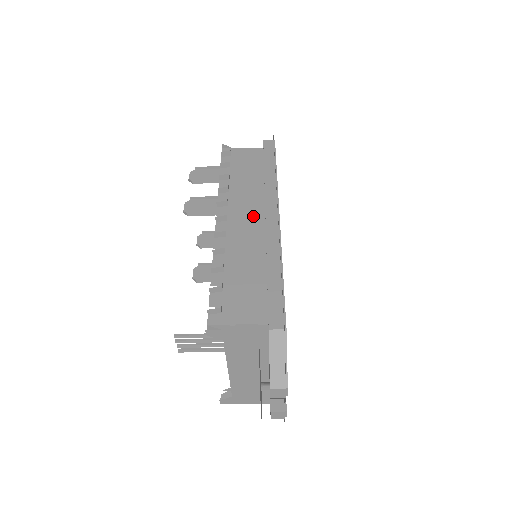
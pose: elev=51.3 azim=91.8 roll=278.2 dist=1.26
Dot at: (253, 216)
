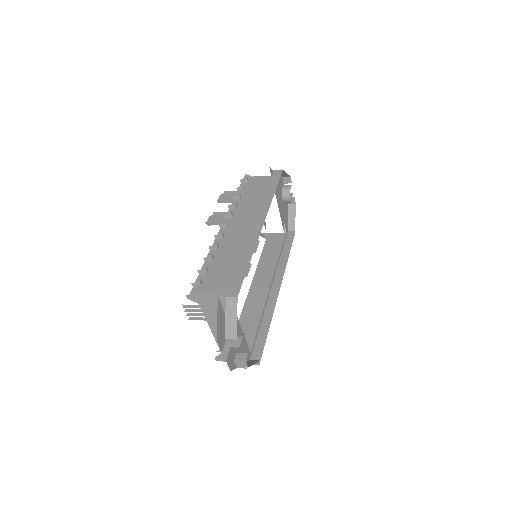
Dot at: (247, 224)
